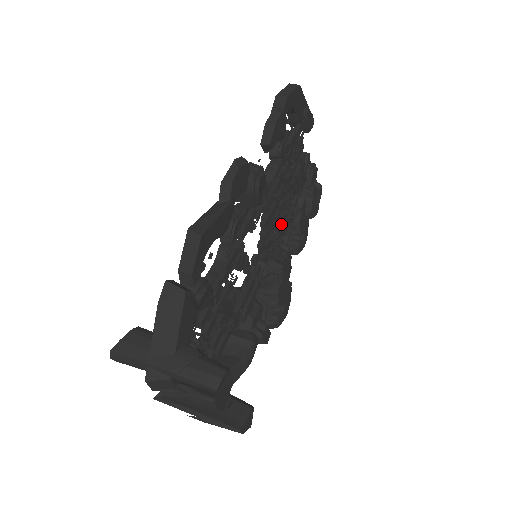
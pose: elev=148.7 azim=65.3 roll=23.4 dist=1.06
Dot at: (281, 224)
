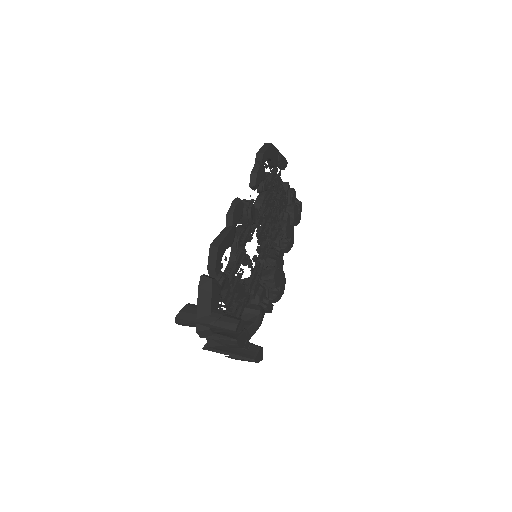
Dot at: occluded
